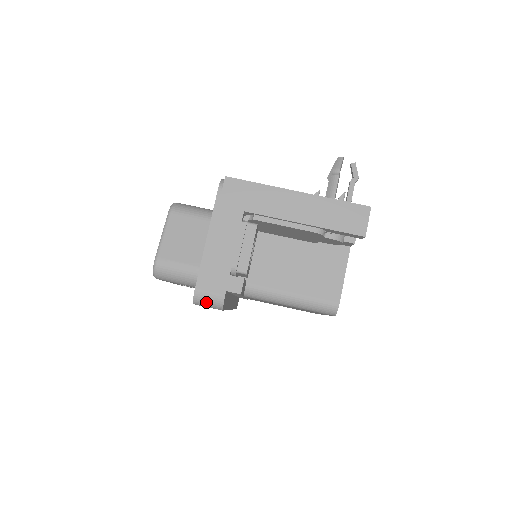
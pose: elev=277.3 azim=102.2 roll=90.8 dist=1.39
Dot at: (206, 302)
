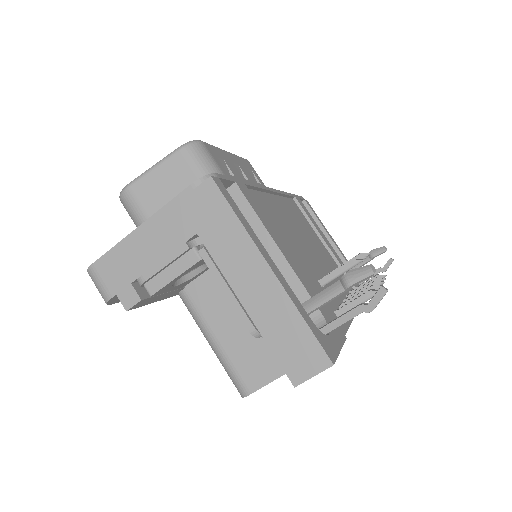
Dot at: (95, 285)
